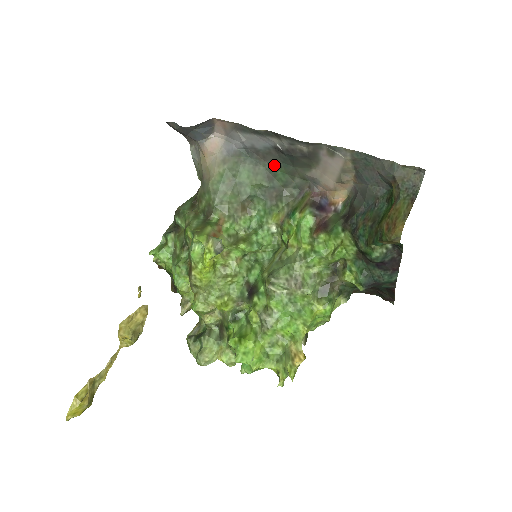
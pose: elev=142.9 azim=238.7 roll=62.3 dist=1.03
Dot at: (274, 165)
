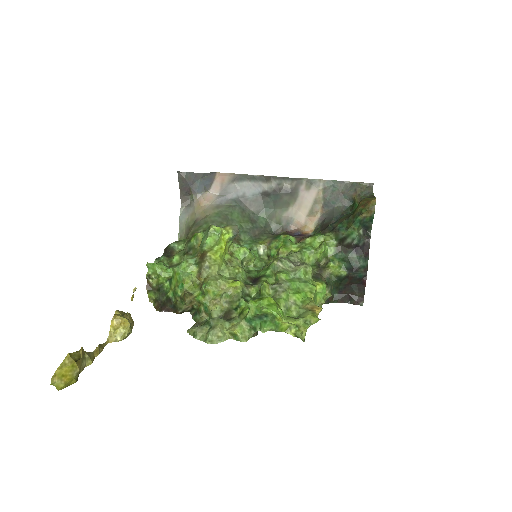
Dot at: (257, 211)
